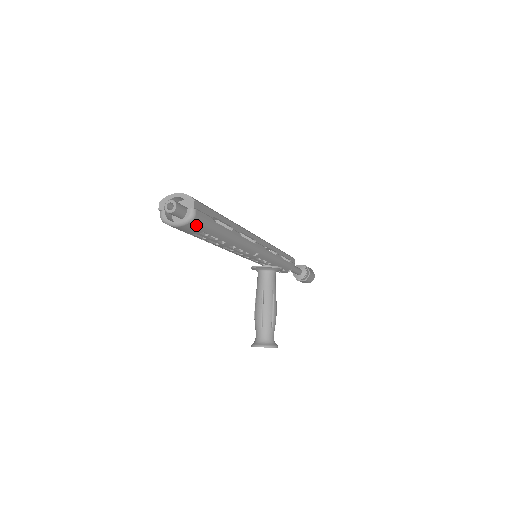
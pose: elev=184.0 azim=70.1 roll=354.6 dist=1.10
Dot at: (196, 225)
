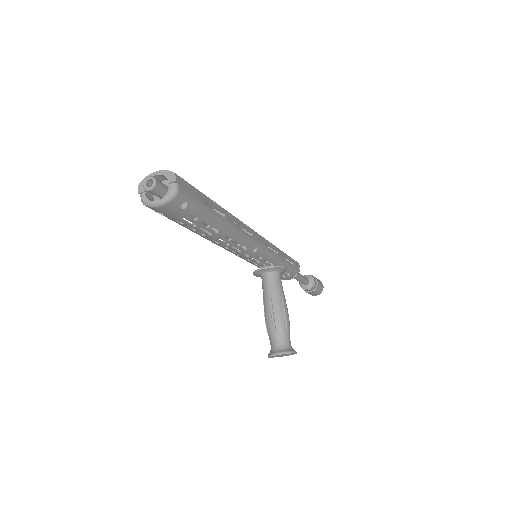
Dot at: (181, 203)
